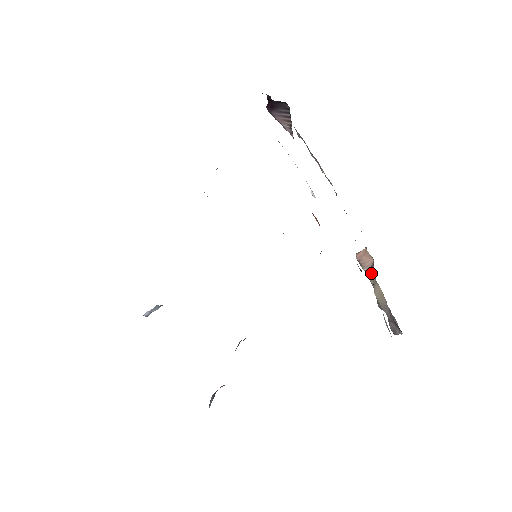
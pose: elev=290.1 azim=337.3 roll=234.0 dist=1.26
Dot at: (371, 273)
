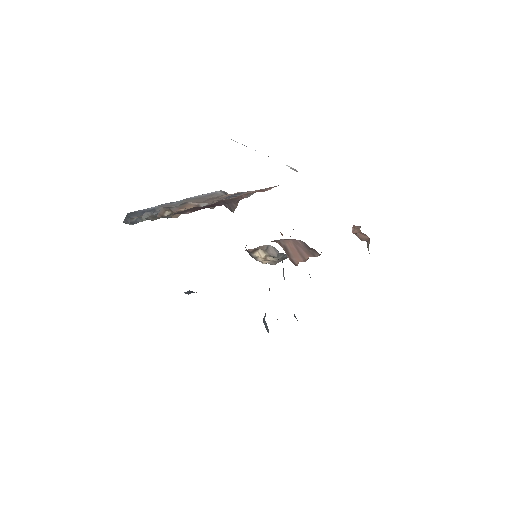
Dot at: (368, 250)
